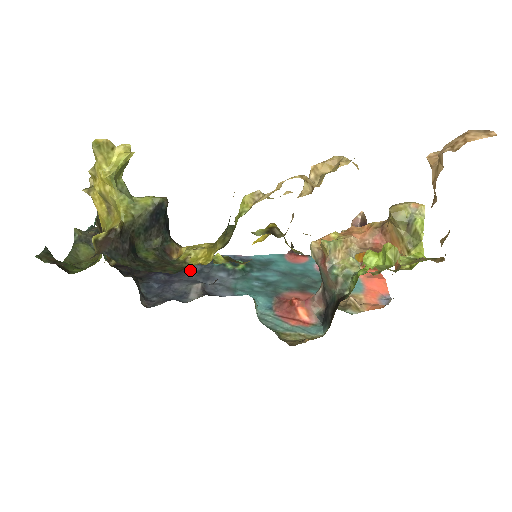
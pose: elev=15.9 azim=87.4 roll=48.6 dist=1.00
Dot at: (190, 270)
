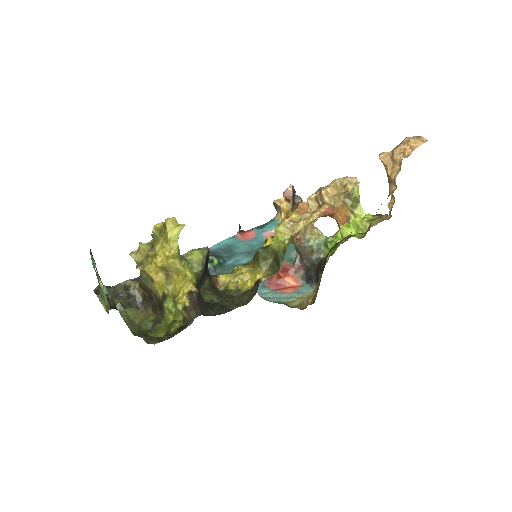
Dot at: occluded
